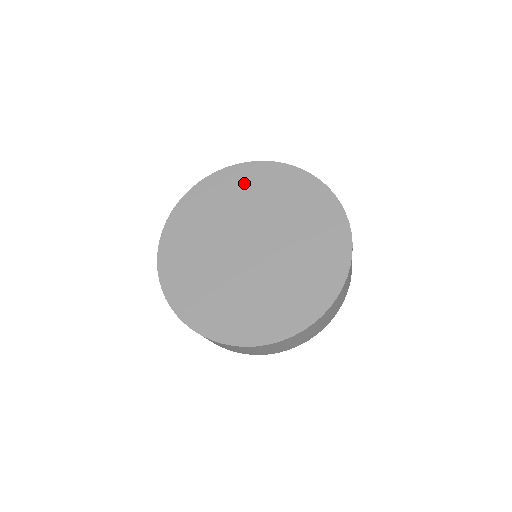
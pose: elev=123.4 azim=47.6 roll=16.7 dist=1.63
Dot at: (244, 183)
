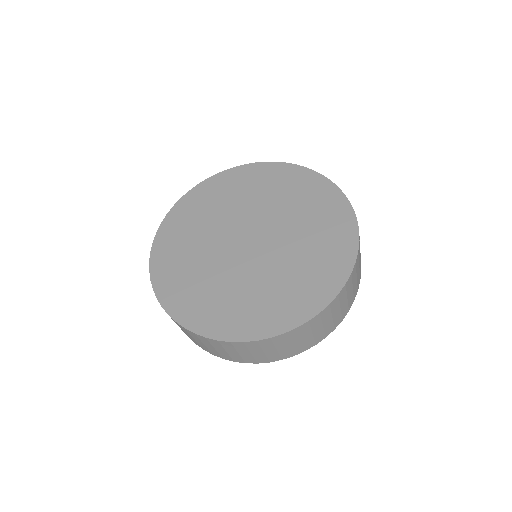
Dot at: (309, 194)
